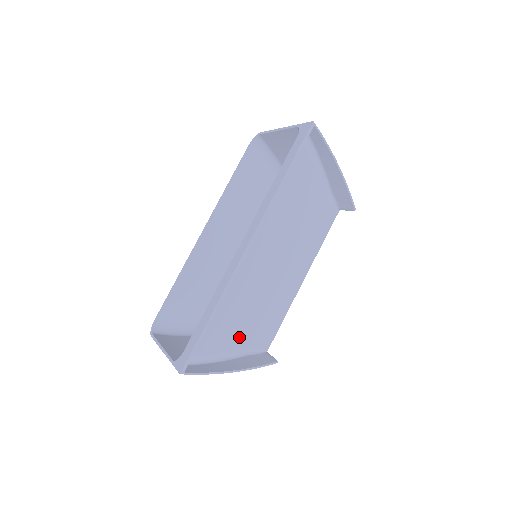
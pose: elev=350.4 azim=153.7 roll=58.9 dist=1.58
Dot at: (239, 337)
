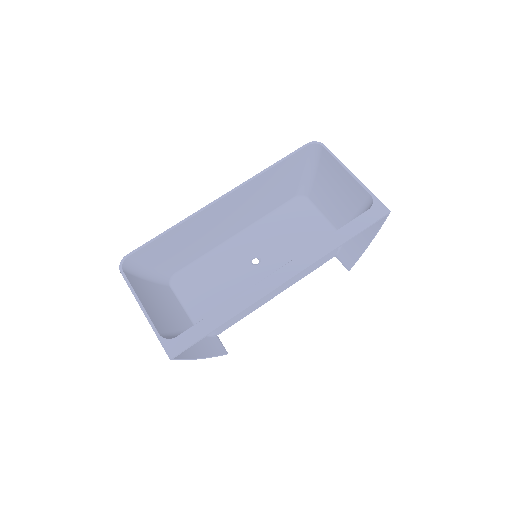
Dot at: occluded
